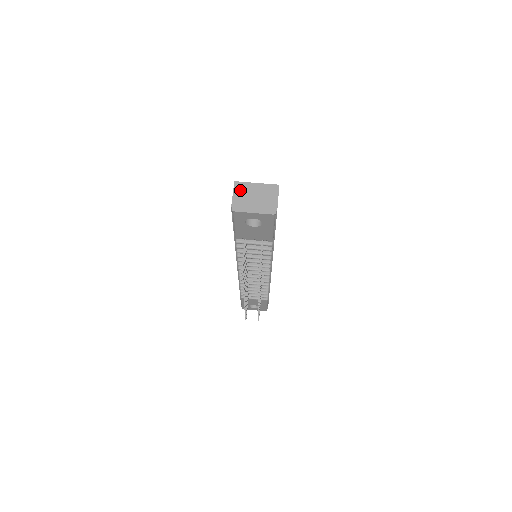
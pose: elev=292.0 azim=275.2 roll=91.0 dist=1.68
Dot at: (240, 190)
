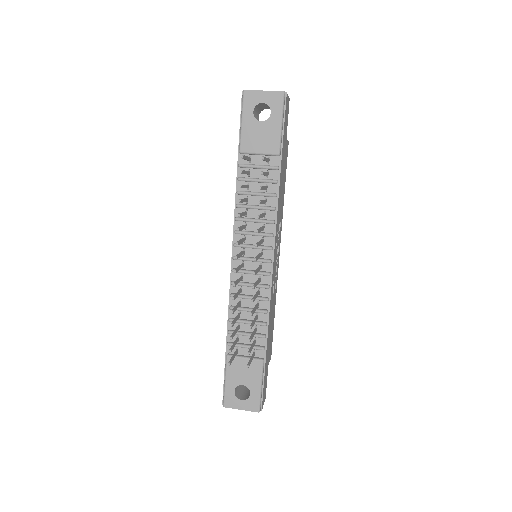
Dot at: occluded
